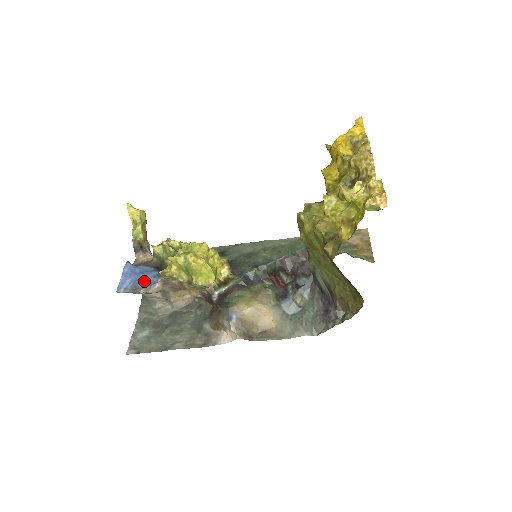
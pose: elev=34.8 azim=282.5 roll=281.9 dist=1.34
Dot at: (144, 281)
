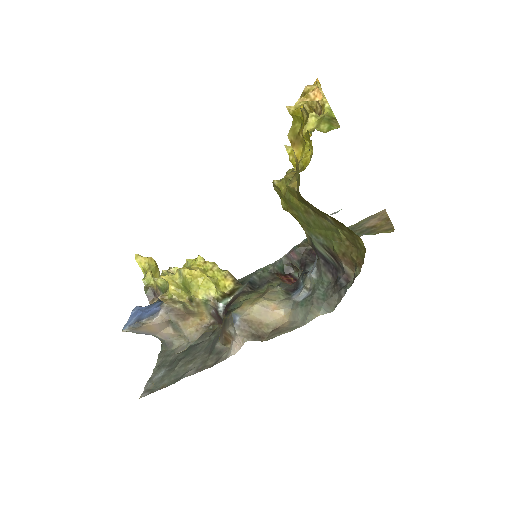
Dot at: (147, 313)
